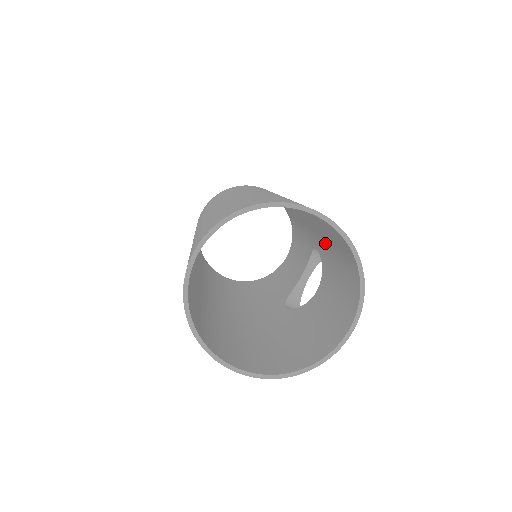
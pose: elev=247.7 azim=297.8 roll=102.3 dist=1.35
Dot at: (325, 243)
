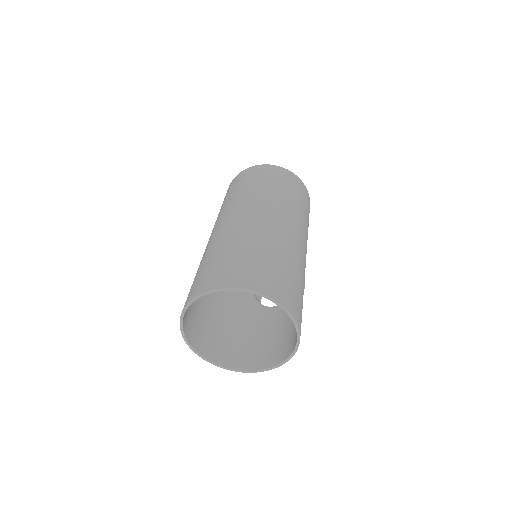
Dot at: occluded
